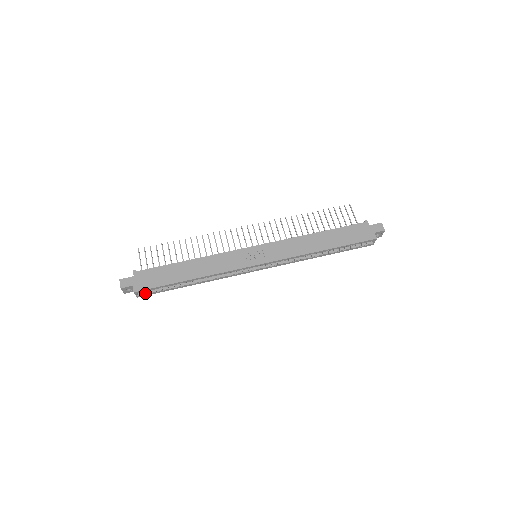
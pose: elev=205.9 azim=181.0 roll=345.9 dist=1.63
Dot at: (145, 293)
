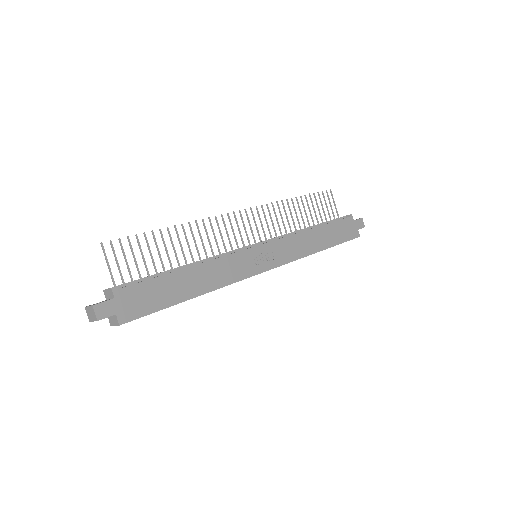
Dot at: occluded
